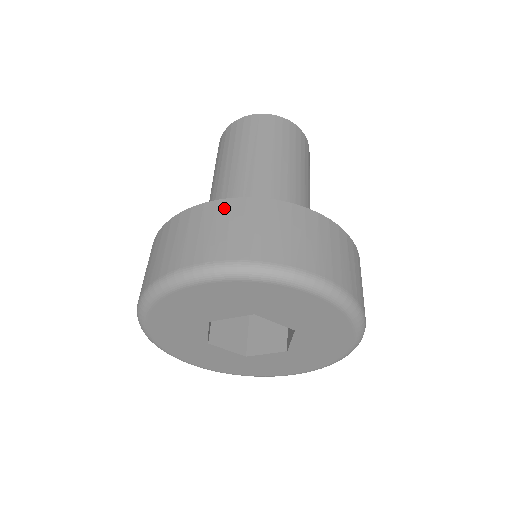
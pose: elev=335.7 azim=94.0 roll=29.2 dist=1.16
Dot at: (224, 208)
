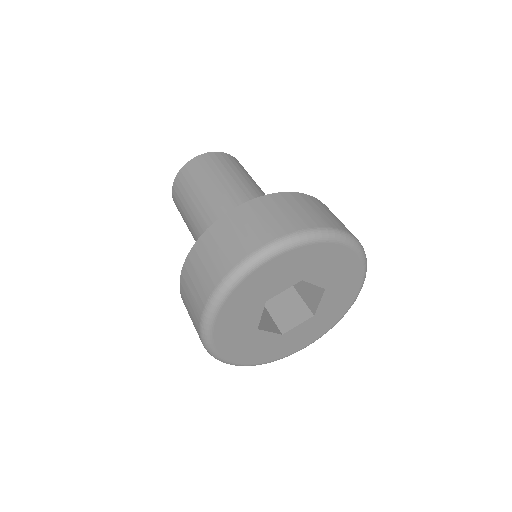
Dot at: (257, 205)
